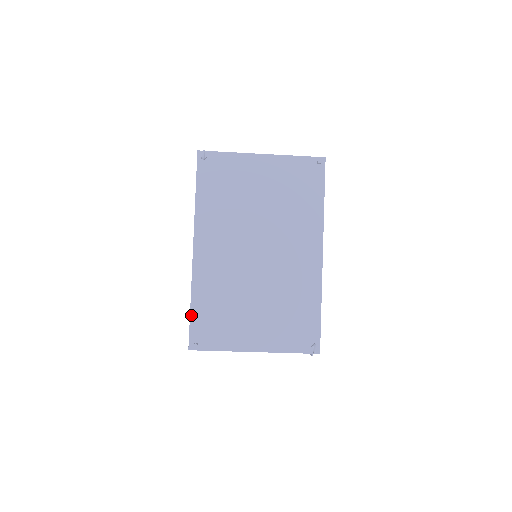
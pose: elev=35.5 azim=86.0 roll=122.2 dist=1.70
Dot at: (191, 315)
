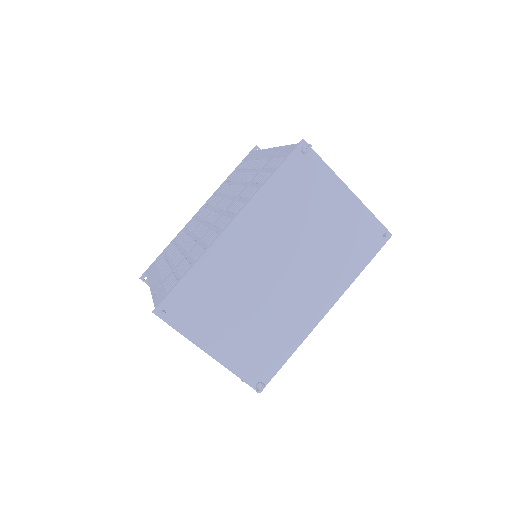
Dot at: (180, 283)
